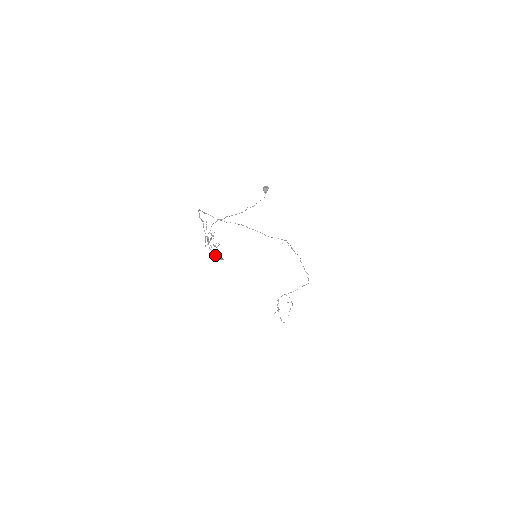
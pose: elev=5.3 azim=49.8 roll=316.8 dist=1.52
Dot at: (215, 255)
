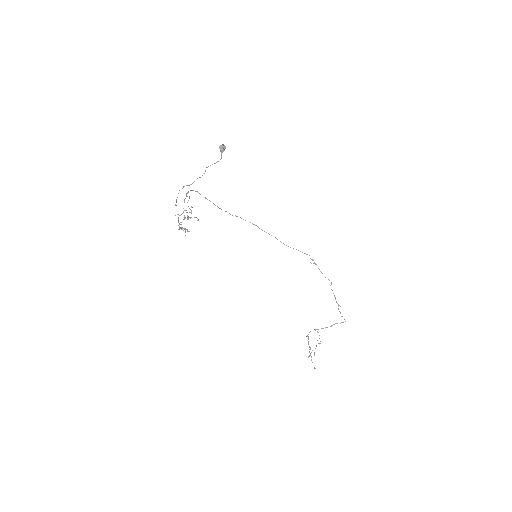
Dot at: (179, 224)
